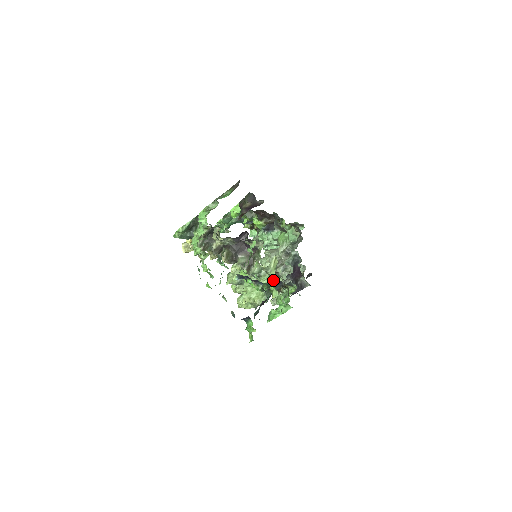
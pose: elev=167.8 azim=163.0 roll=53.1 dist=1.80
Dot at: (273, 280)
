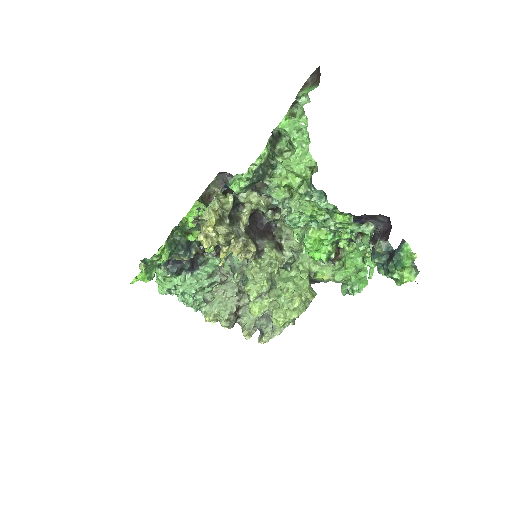
Dot at: (312, 259)
